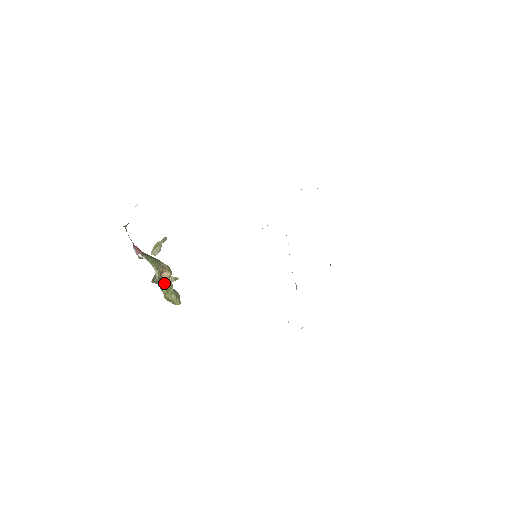
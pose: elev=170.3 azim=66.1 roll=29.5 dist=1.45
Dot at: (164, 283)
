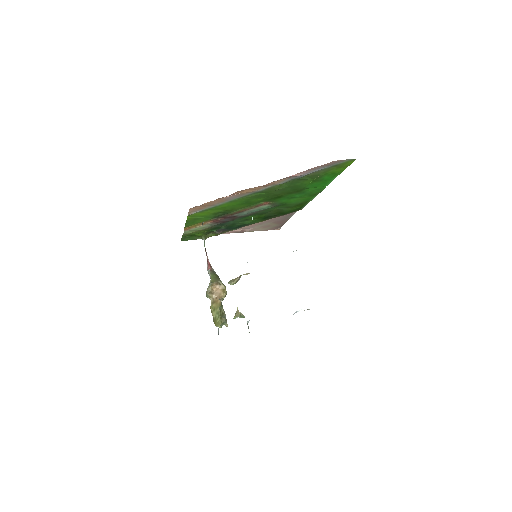
Dot at: (214, 300)
